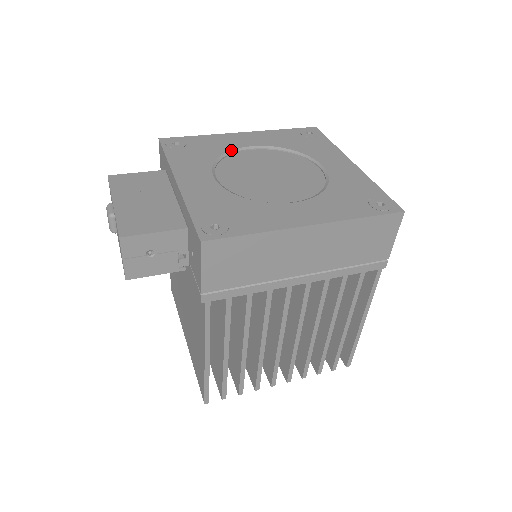
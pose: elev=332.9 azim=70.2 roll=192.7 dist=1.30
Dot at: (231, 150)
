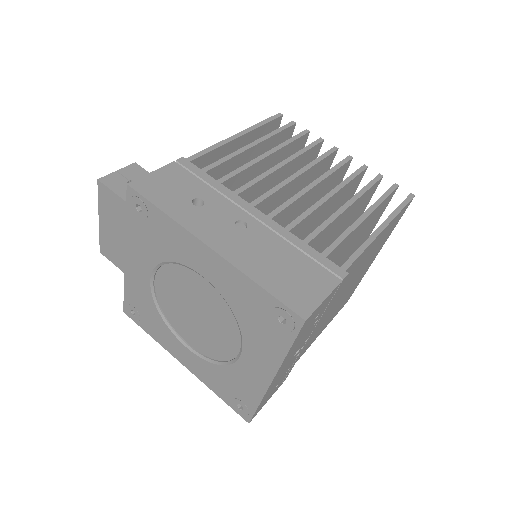
Dot at: (180, 263)
